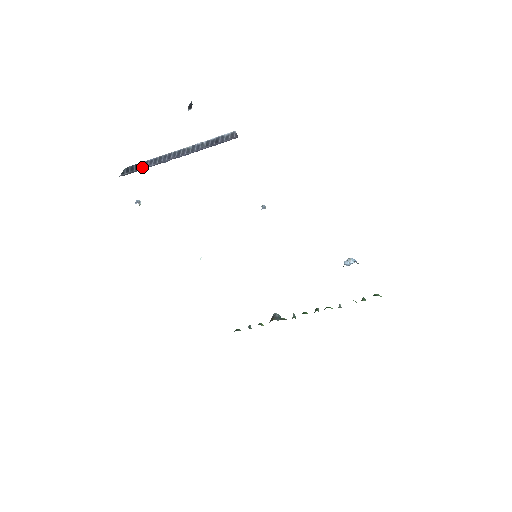
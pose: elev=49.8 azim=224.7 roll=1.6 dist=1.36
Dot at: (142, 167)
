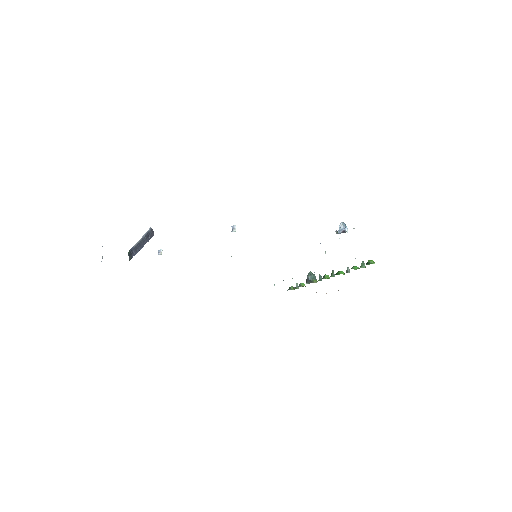
Dot at: (133, 253)
